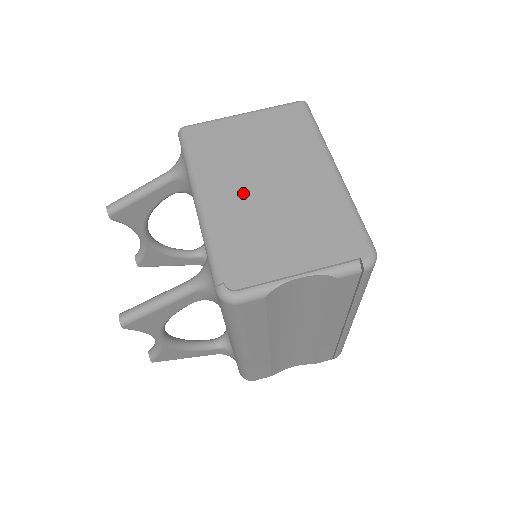
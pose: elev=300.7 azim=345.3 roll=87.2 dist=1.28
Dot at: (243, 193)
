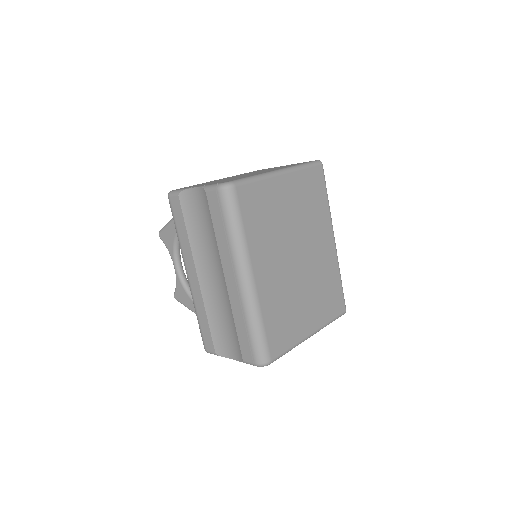
Dot at: occluded
